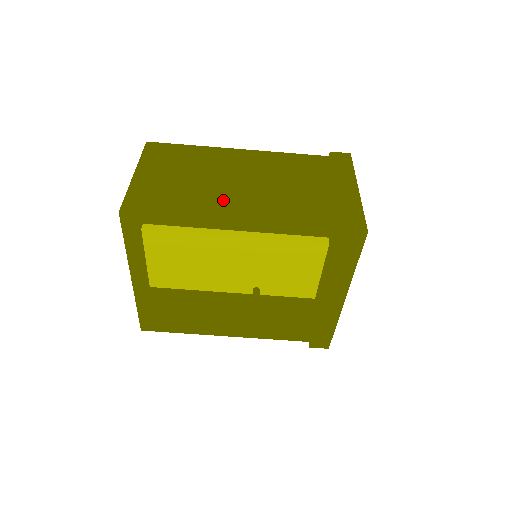
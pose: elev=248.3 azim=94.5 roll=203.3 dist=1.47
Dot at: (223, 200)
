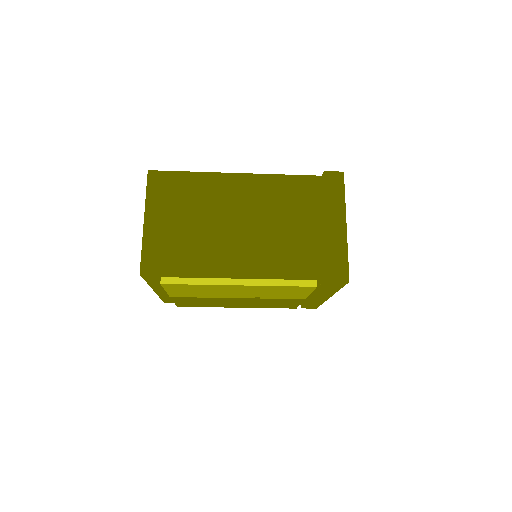
Dot at: (226, 250)
